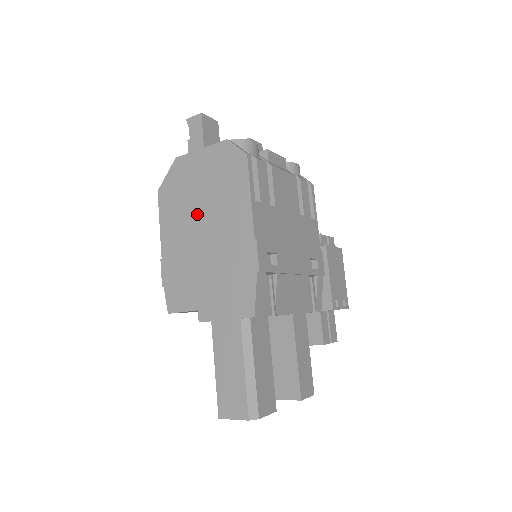
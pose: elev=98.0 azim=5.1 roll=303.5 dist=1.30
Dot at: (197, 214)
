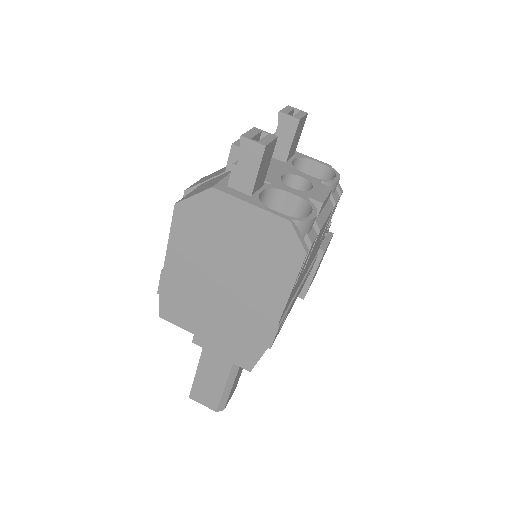
Dot at: (221, 264)
